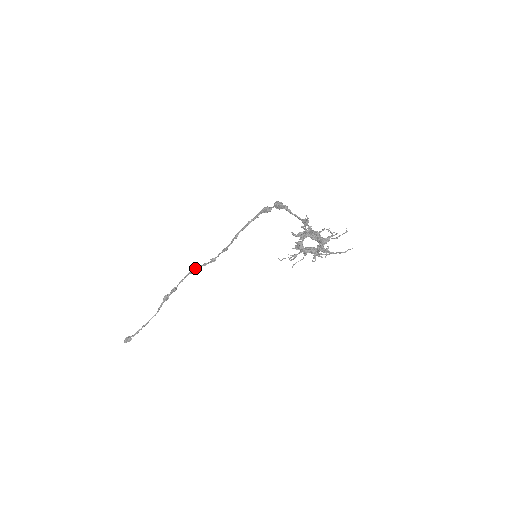
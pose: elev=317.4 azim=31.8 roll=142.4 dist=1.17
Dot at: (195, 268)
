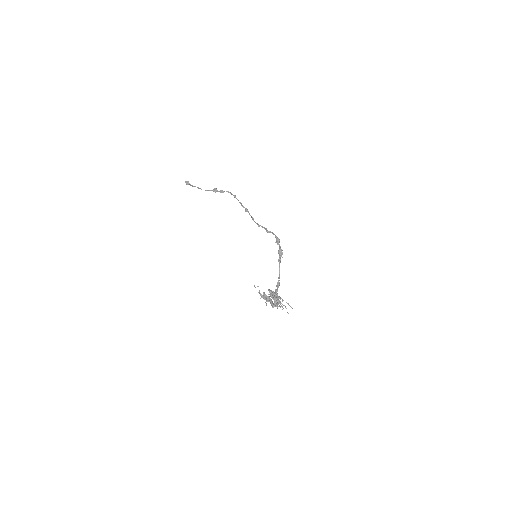
Dot at: (237, 199)
